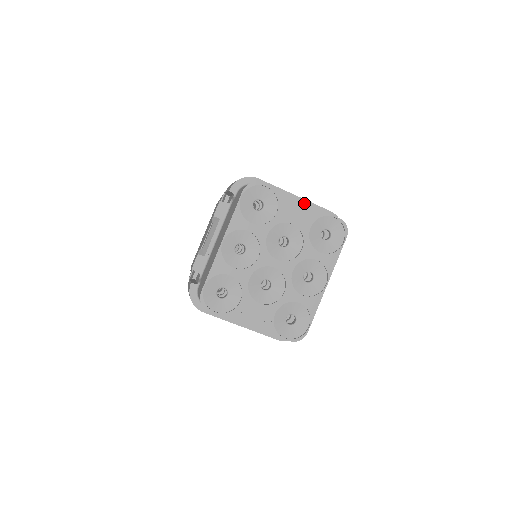
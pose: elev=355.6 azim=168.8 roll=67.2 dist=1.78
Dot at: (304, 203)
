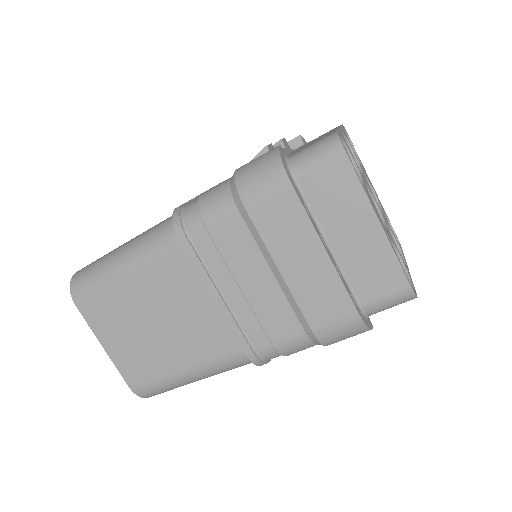
Dot at: occluded
